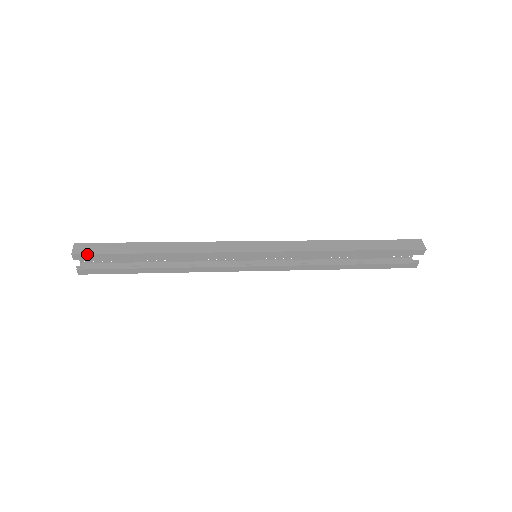
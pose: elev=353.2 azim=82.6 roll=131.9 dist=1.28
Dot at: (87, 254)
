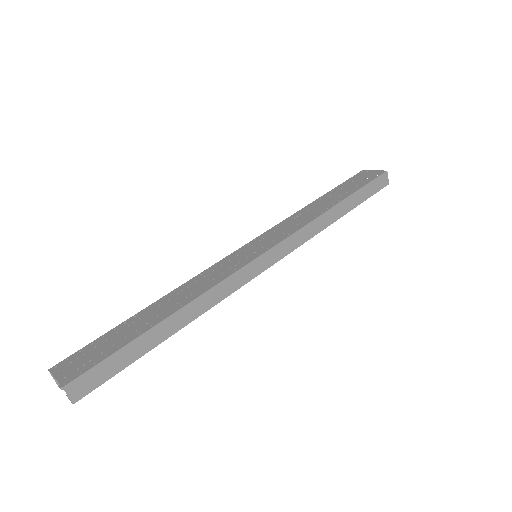
Dot at: occluded
